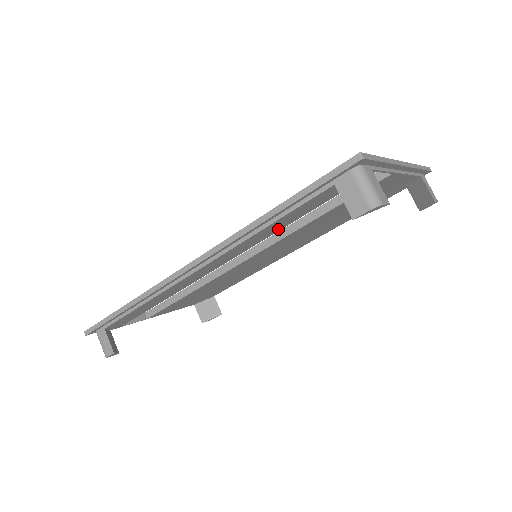
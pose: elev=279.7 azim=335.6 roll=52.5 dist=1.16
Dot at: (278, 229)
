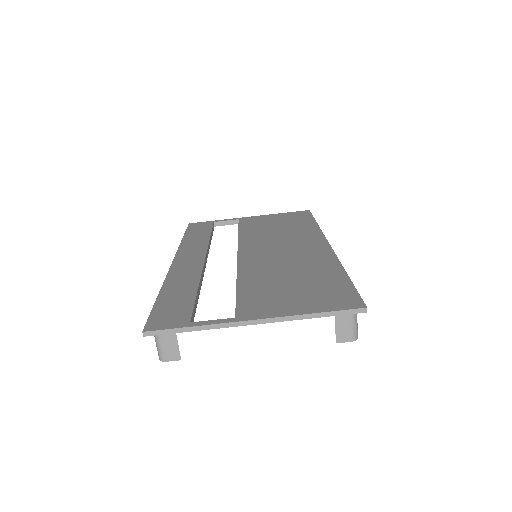
Dot at: occluded
